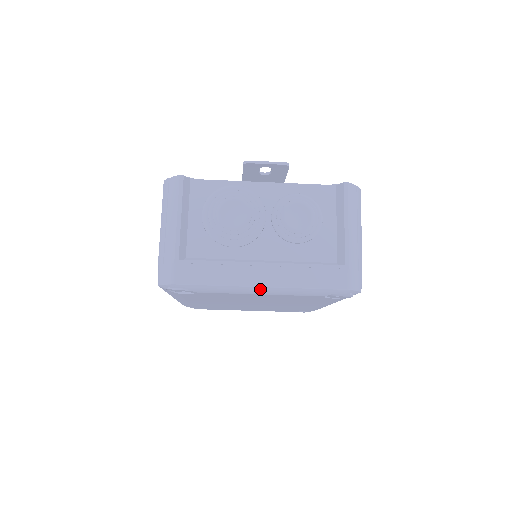
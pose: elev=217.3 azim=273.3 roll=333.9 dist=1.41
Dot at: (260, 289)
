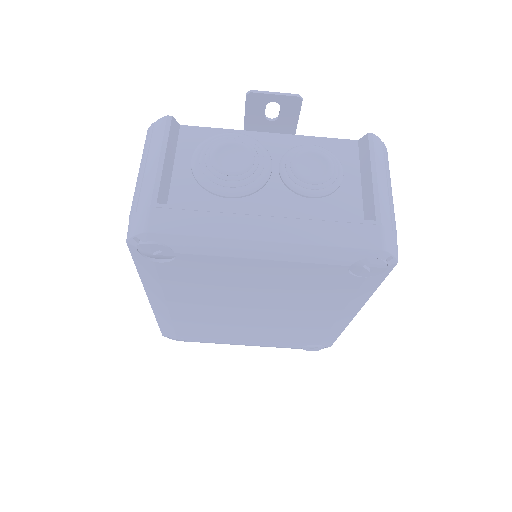
Dot at: (263, 246)
